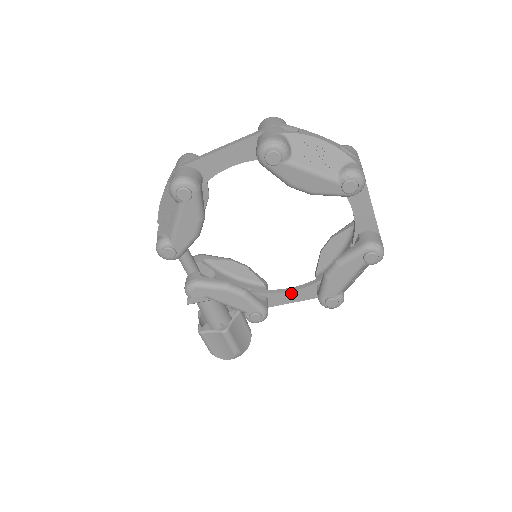
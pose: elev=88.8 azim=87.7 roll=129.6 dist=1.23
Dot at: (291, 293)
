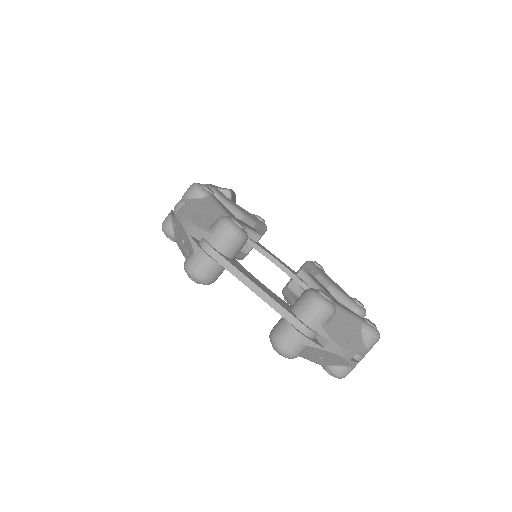
Dot at: (273, 262)
